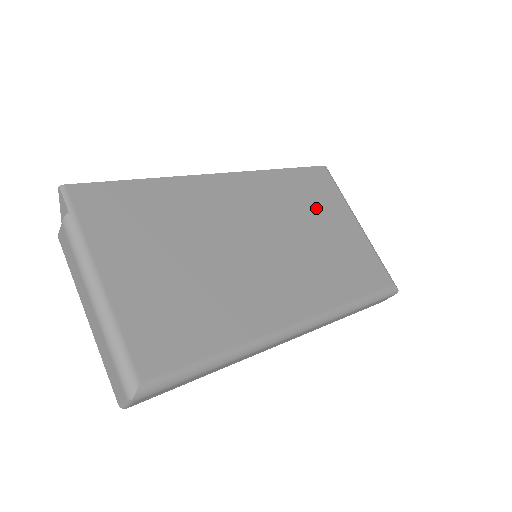
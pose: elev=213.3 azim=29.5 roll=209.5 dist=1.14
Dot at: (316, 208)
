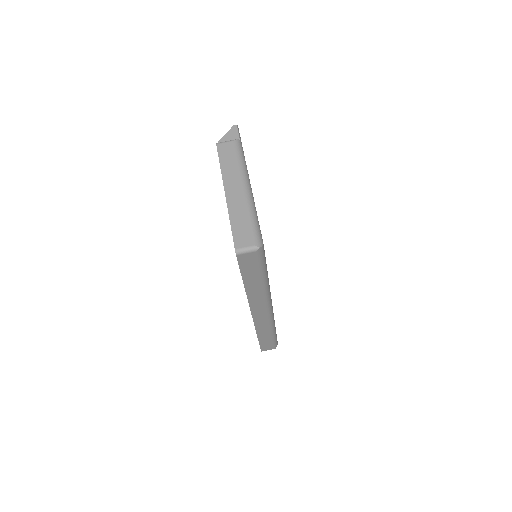
Dot at: occluded
